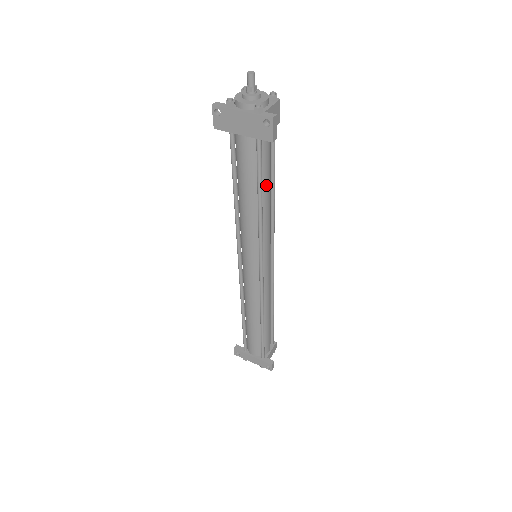
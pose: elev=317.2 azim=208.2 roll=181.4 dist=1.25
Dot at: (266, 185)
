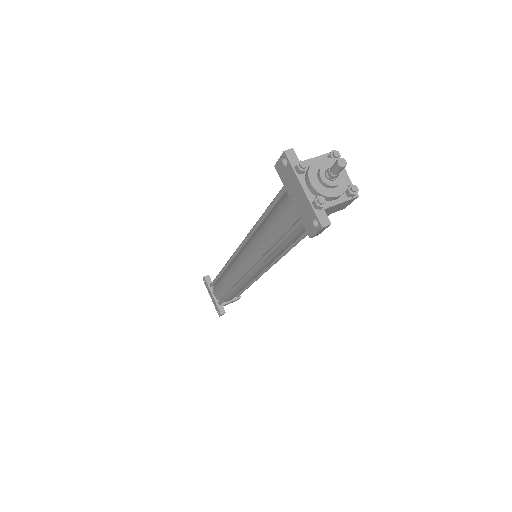
Dot at: (292, 239)
